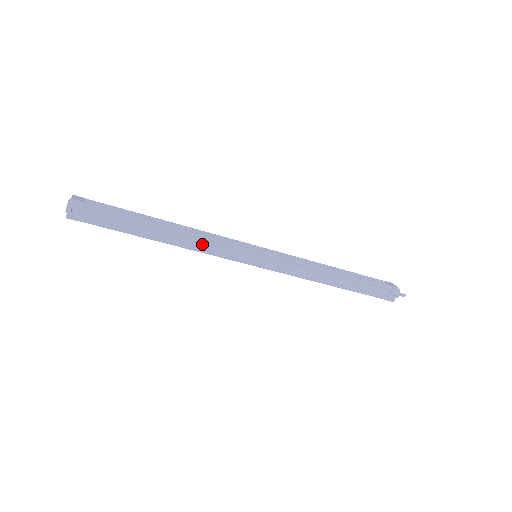
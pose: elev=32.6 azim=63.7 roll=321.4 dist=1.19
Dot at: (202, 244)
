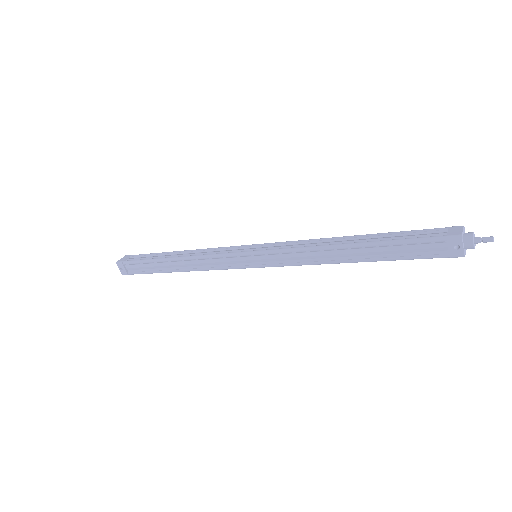
Dot at: (202, 263)
